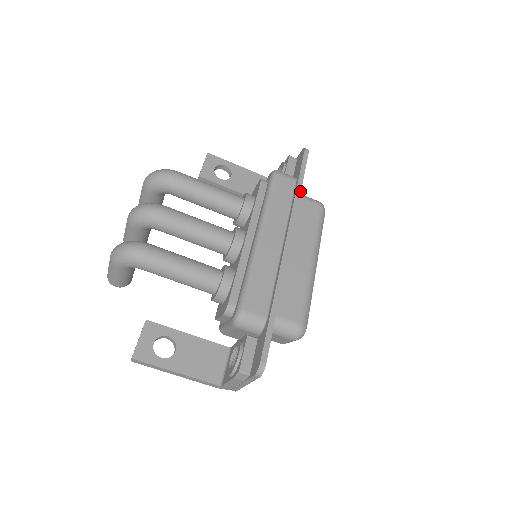
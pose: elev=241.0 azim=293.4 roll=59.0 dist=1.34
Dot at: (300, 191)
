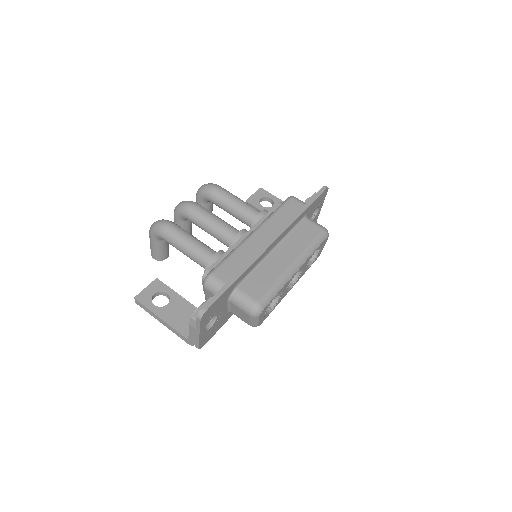
Dot at: (303, 211)
